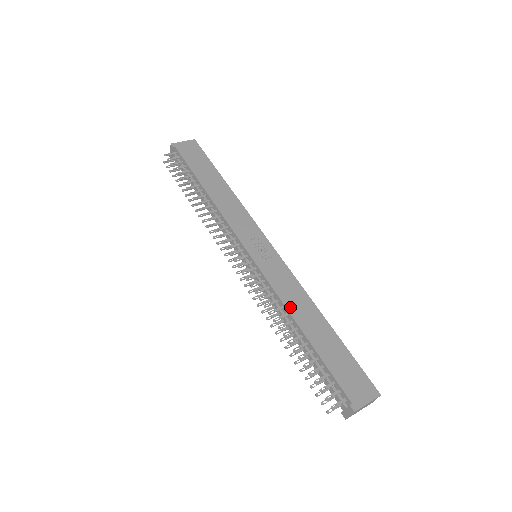
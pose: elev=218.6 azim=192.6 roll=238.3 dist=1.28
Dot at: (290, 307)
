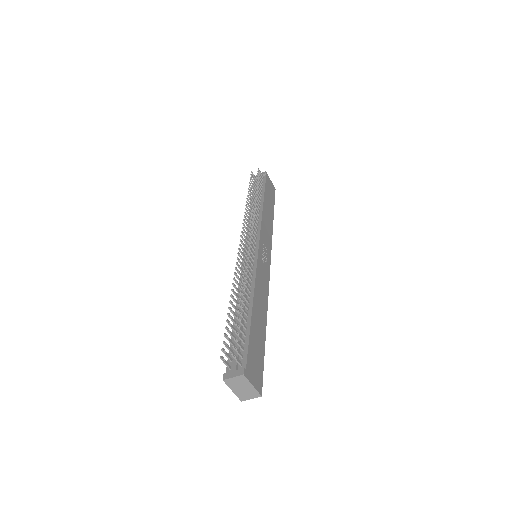
Dot at: (257, 290)
